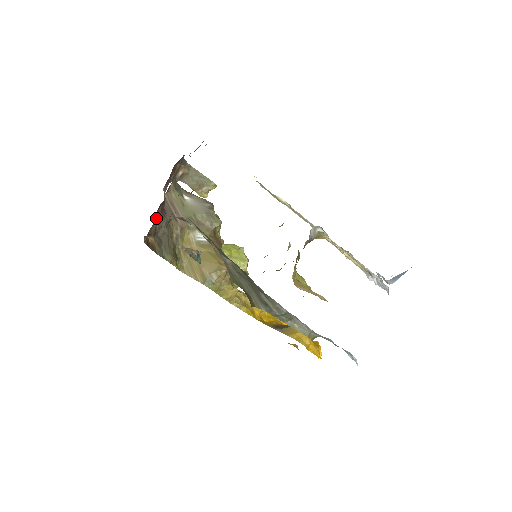
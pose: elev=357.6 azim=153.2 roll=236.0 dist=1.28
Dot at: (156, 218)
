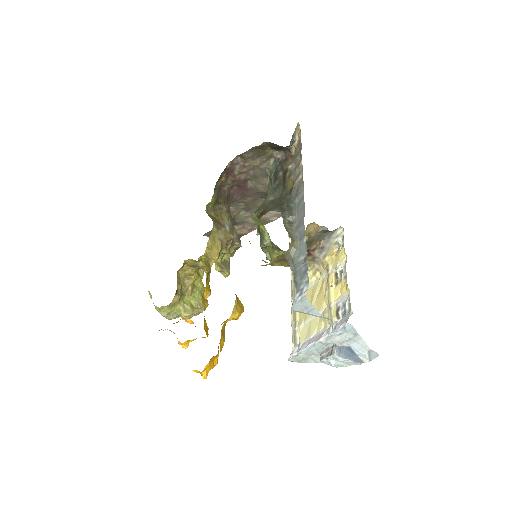
Dot at: (230, 186)
